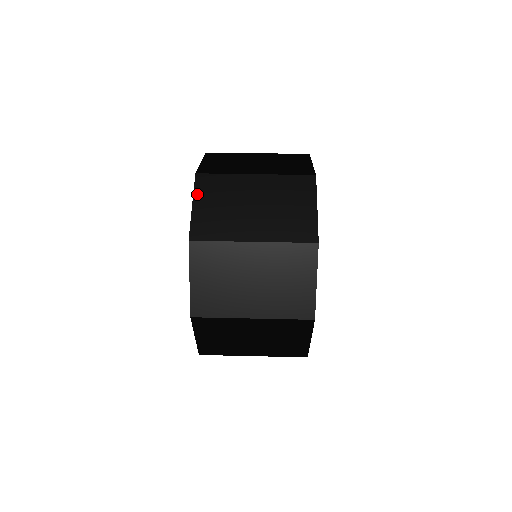
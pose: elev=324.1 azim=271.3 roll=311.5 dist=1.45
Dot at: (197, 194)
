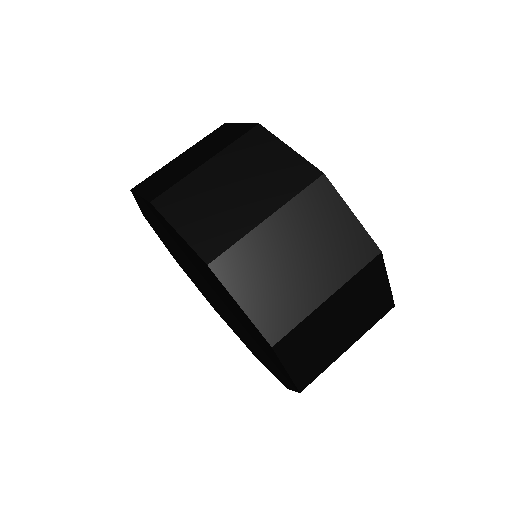
Dot at: (285, 361)
